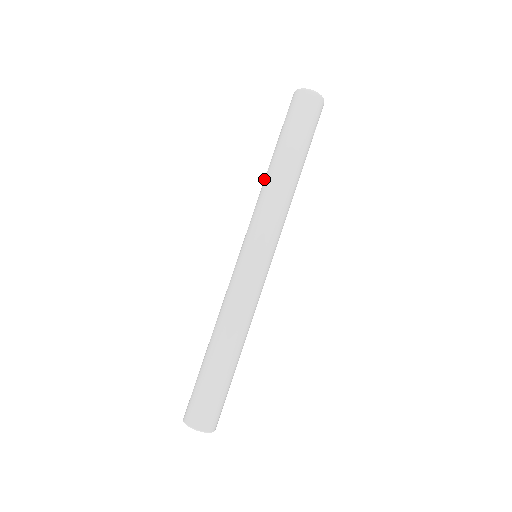
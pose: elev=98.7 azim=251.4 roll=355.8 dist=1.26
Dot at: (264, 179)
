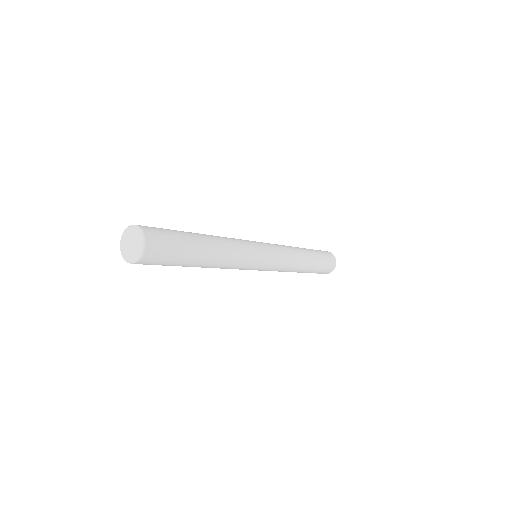
Dot at: occluded
